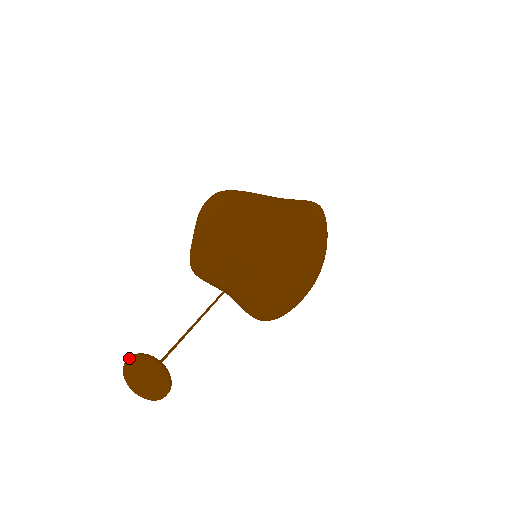
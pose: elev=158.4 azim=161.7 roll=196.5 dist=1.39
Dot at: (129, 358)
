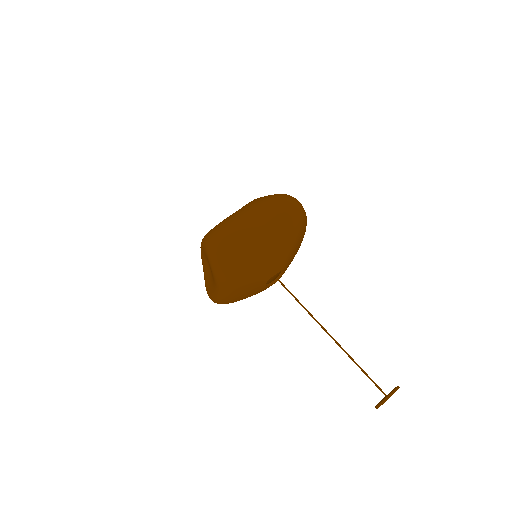
Dot at: occluded
